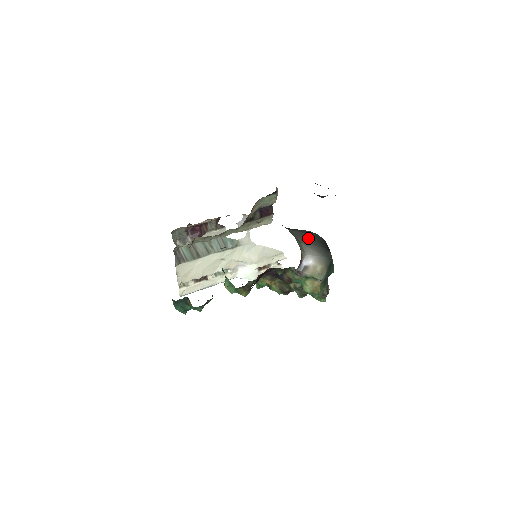
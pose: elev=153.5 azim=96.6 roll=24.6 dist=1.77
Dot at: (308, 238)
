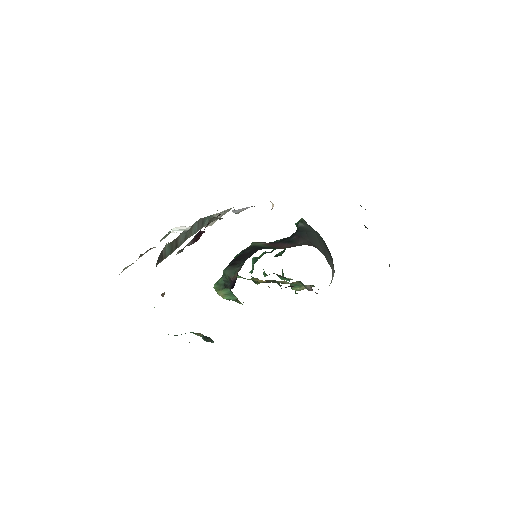
Dot at: occluded
